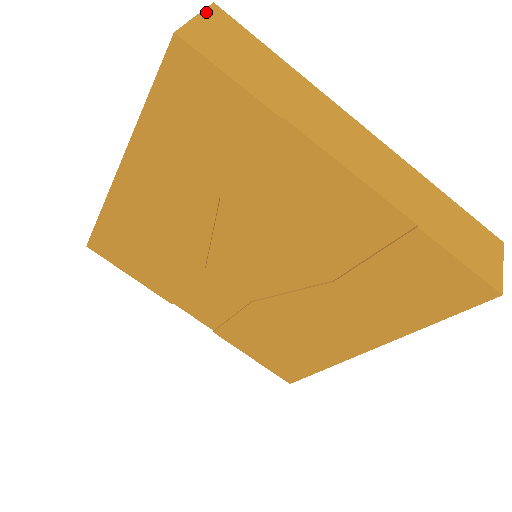
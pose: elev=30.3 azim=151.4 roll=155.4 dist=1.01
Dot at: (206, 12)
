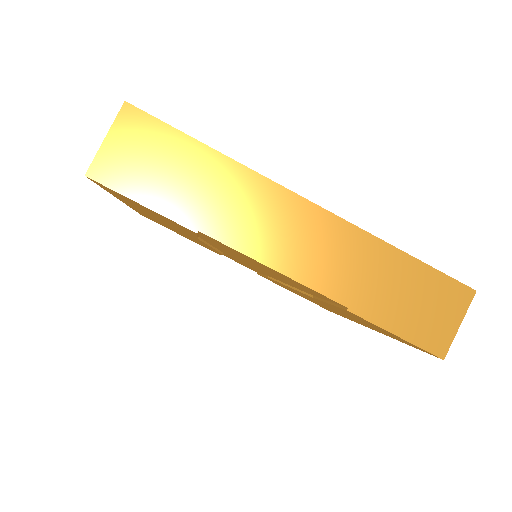
Dot at: (116, 123)
